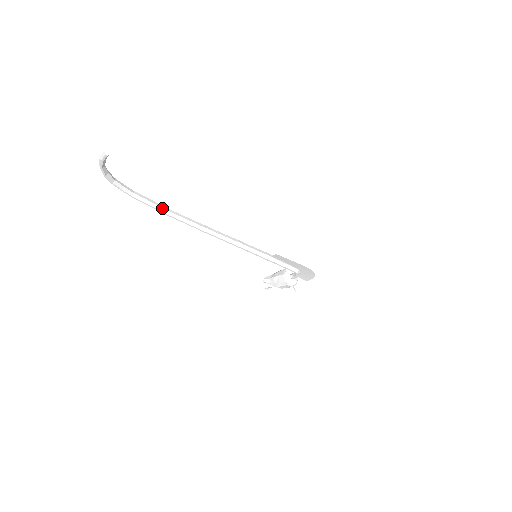
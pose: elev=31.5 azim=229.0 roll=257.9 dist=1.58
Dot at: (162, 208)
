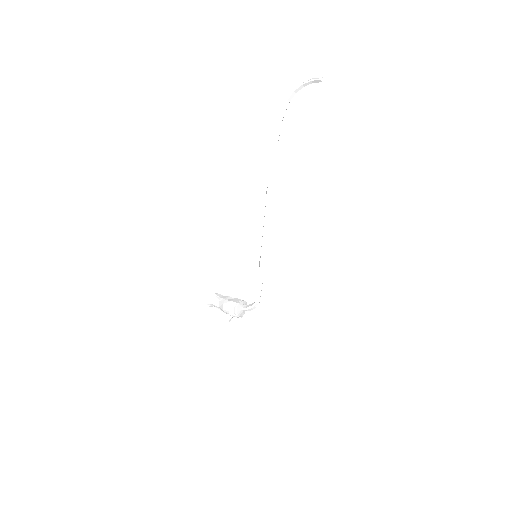
Dot at: (276, 149)
